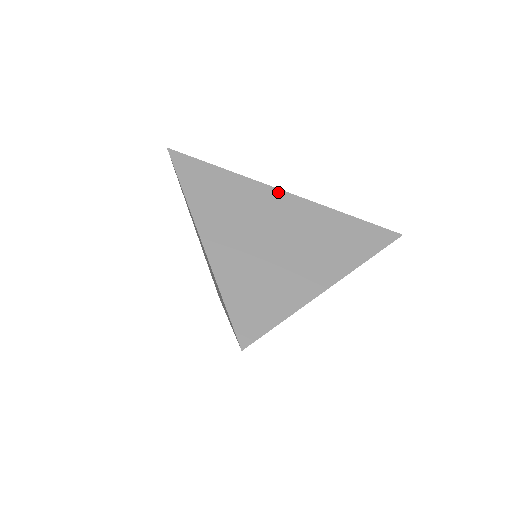
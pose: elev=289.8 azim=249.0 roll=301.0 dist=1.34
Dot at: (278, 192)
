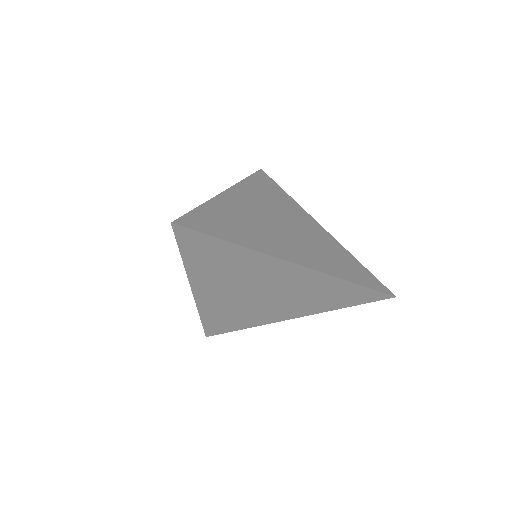
Dot at: (310, 218)
